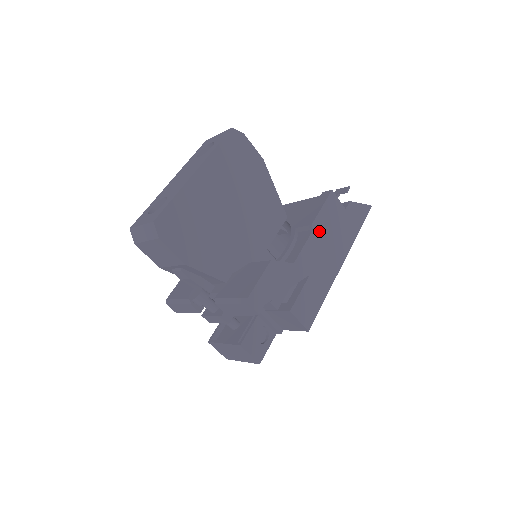
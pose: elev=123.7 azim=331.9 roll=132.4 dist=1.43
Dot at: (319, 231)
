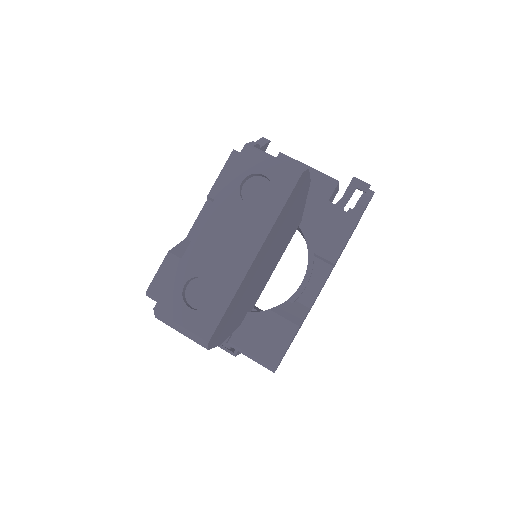
Dot at: occluded
